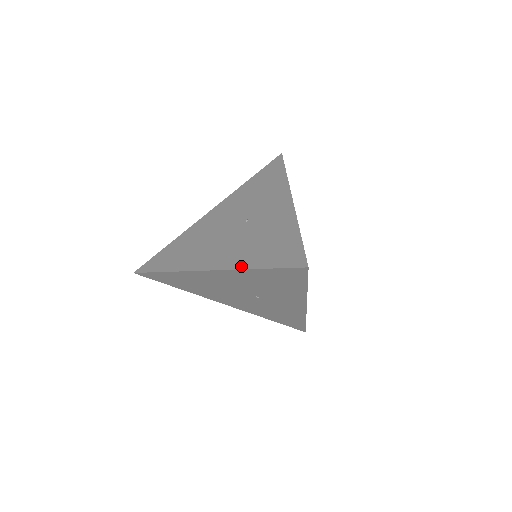
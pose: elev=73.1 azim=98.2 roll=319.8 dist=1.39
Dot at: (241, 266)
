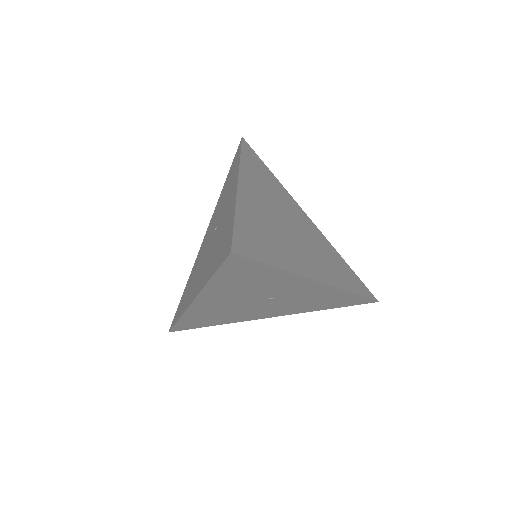
Dot at: (204, 283)
